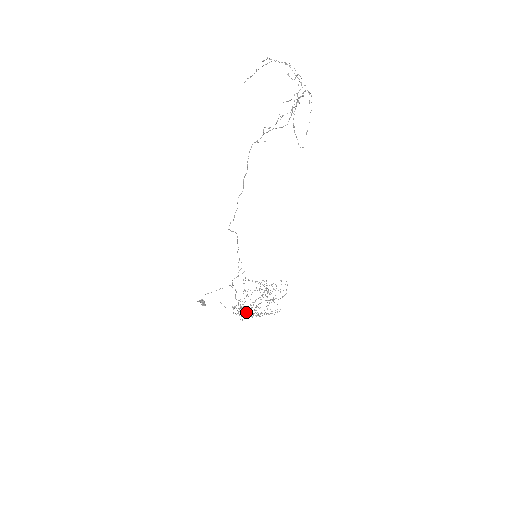
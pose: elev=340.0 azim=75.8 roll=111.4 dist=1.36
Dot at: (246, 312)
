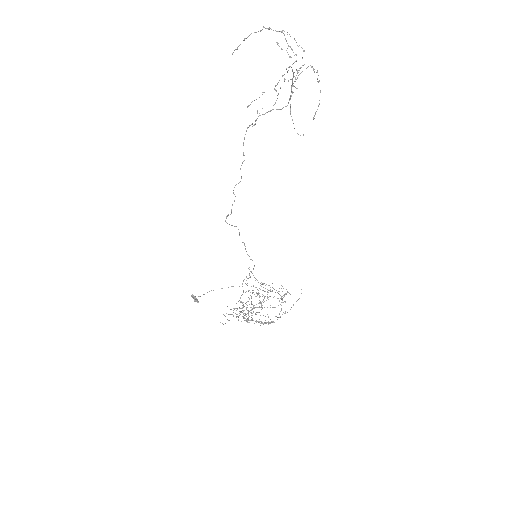
Dot at: occluded
